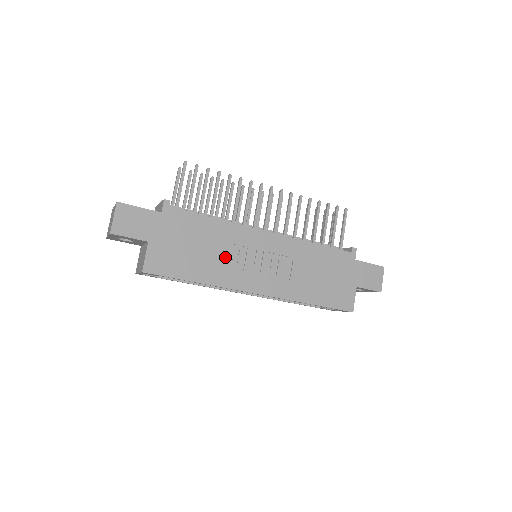
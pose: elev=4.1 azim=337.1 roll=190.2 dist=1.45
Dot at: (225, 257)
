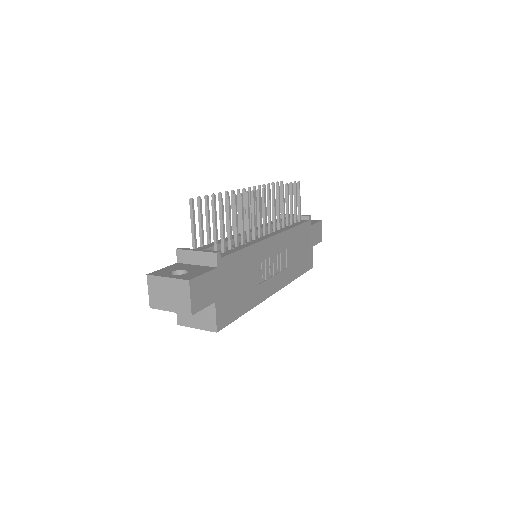
Dot at: (256, 278)
